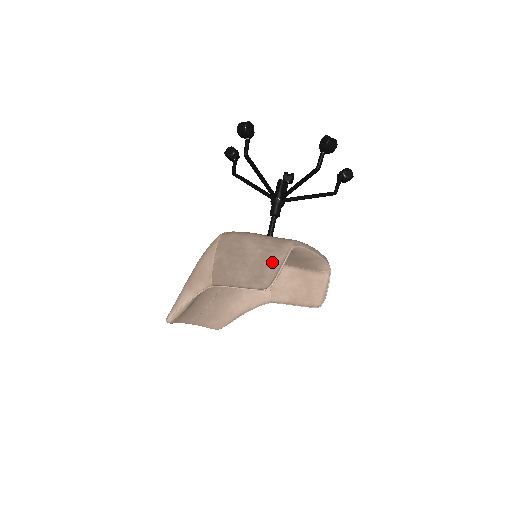
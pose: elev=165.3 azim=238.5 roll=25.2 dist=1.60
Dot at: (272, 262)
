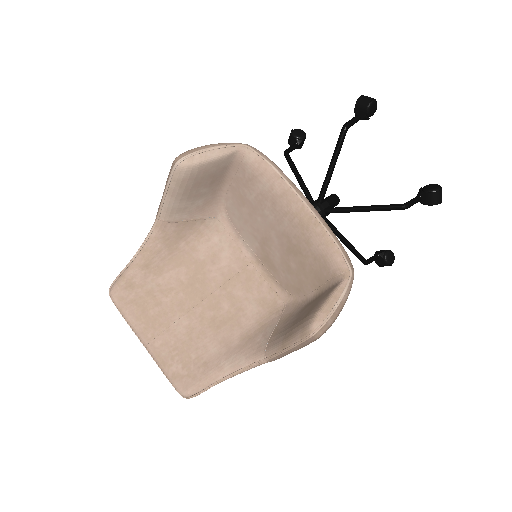
Dot at: occluded
